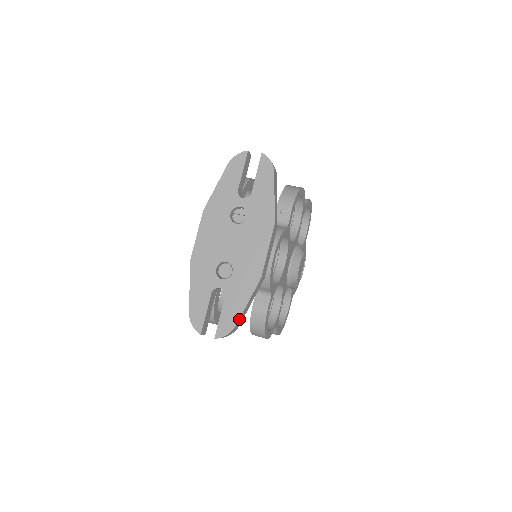
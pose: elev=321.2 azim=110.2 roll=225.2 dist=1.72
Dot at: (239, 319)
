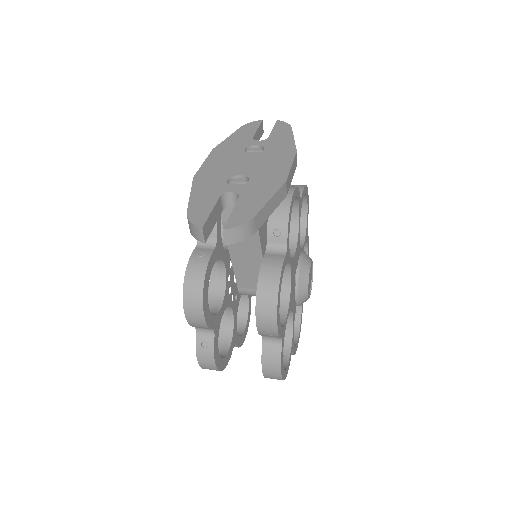
Dot at: (259, 213)
